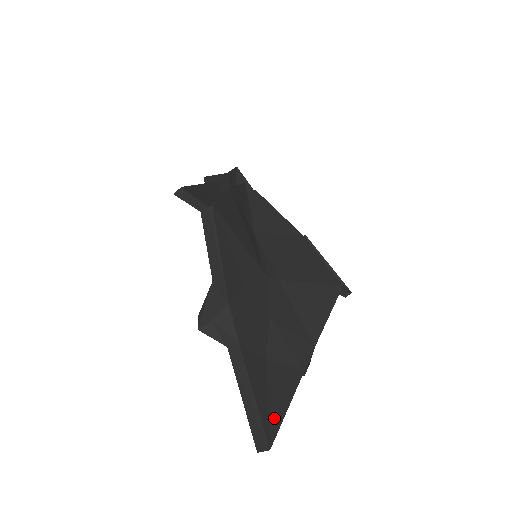
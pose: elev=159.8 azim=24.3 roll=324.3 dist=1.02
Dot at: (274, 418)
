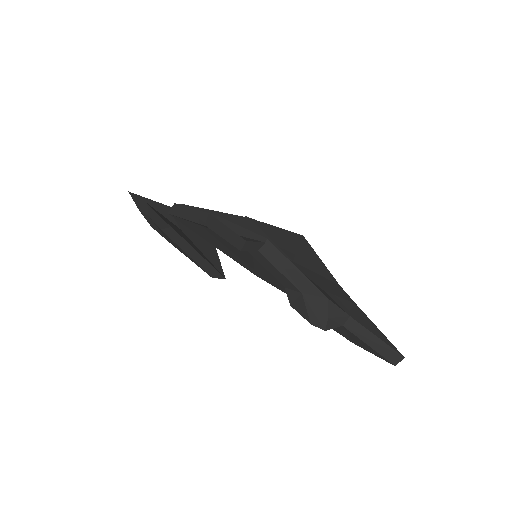
Dot at: (386, 341)
